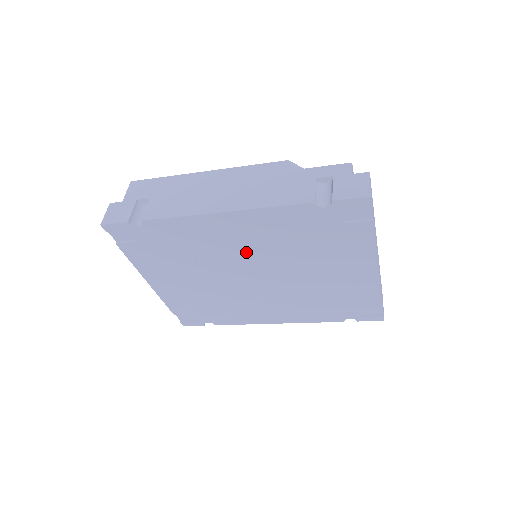
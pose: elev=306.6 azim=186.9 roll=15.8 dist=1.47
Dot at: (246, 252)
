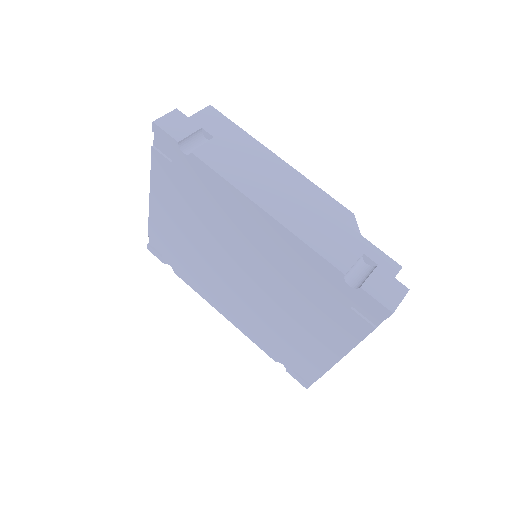
Dot at: (252, 252)
